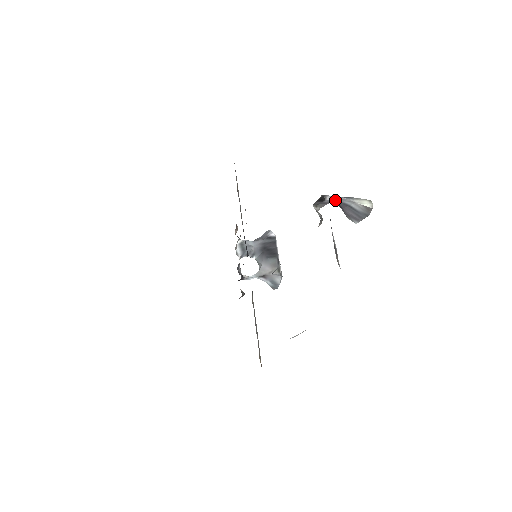
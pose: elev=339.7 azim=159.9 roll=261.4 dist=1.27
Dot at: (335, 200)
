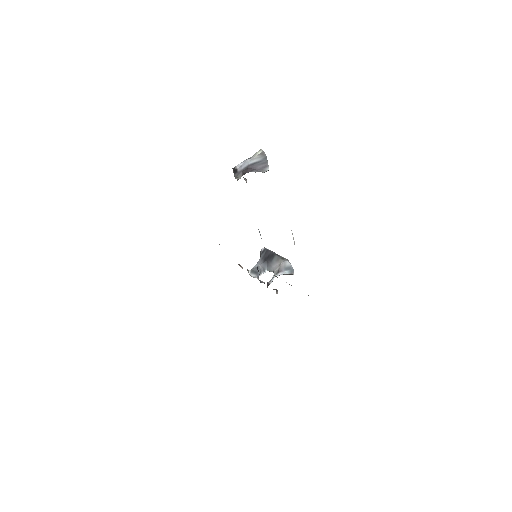
Dot at: (242, 165)
